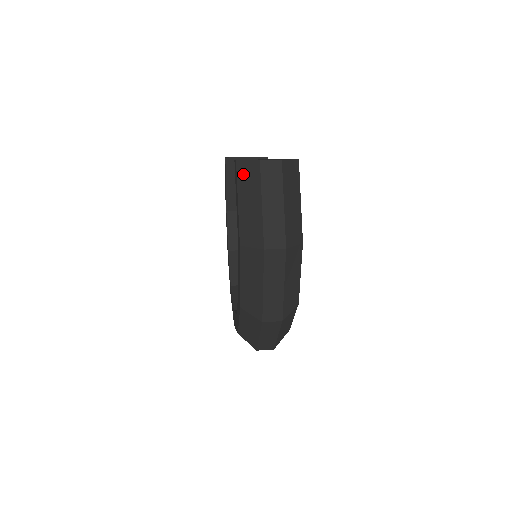
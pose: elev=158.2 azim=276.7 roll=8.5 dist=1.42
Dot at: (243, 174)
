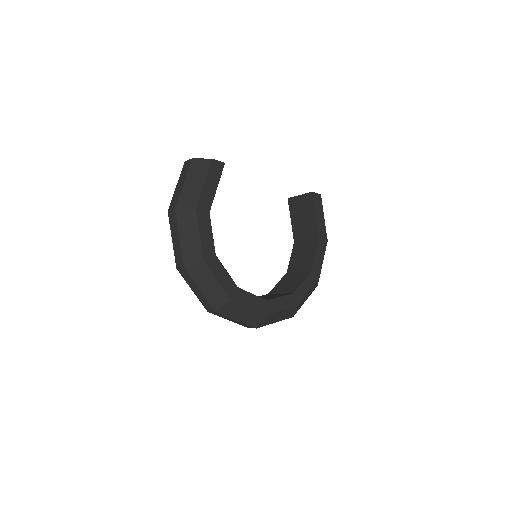
Dot at: occluded
